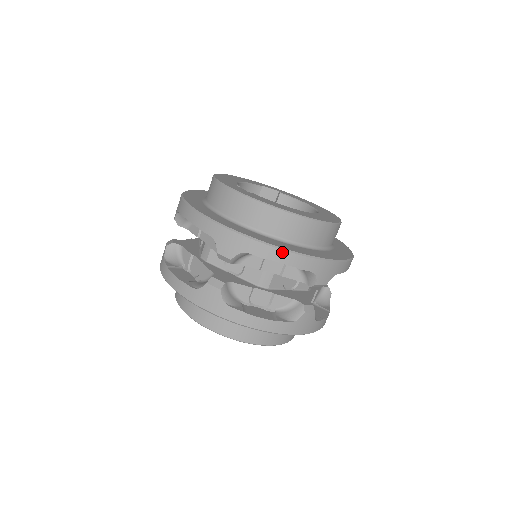
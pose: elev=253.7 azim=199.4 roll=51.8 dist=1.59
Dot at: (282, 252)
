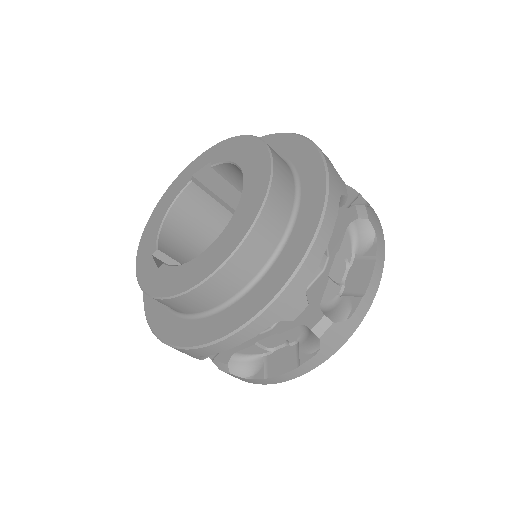
Dot at: (219, 344)
